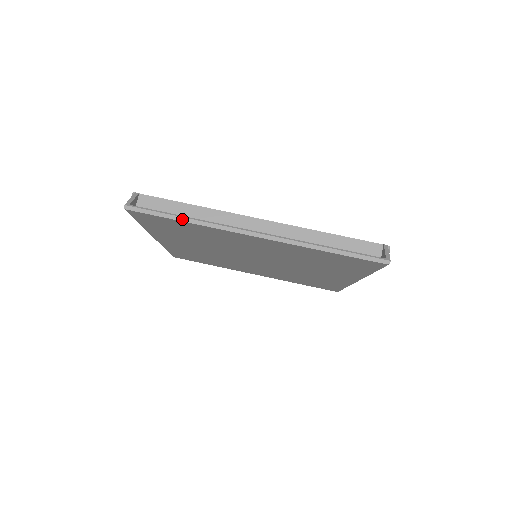
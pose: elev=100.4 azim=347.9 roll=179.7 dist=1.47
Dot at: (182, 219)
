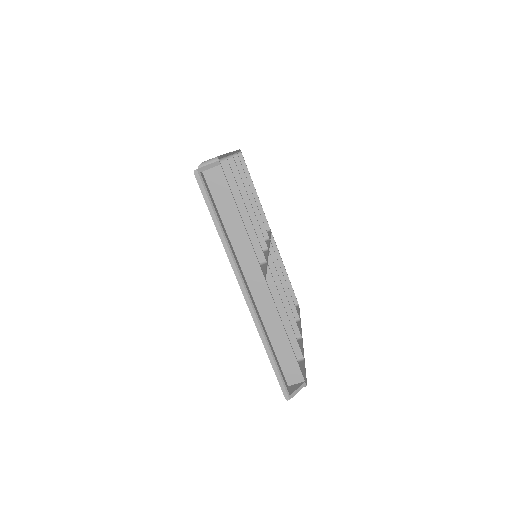
Dot at: (218, 226)
